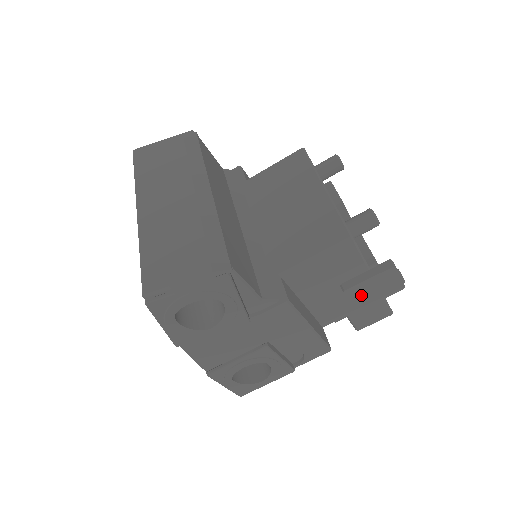
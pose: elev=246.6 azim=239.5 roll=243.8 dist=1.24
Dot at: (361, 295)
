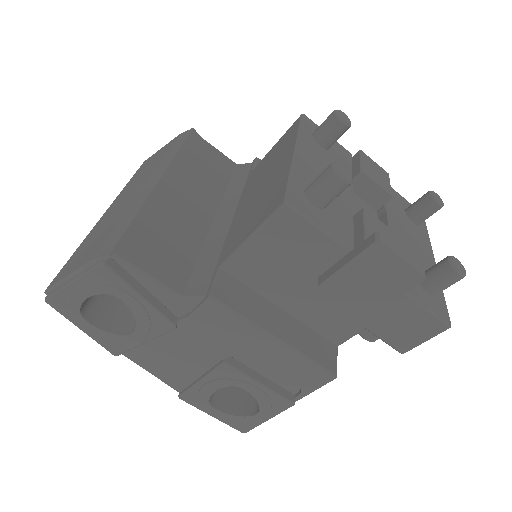
Dot at: (352, 292)
